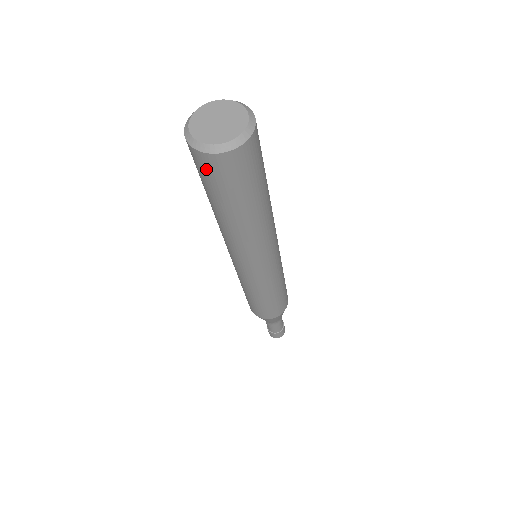
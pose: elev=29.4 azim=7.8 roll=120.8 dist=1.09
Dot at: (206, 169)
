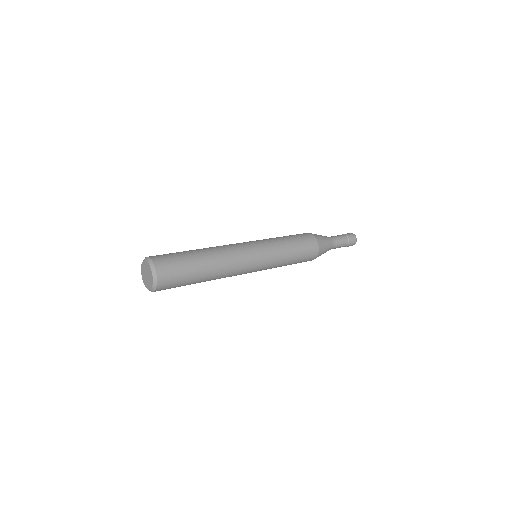
Dot at: occluded
